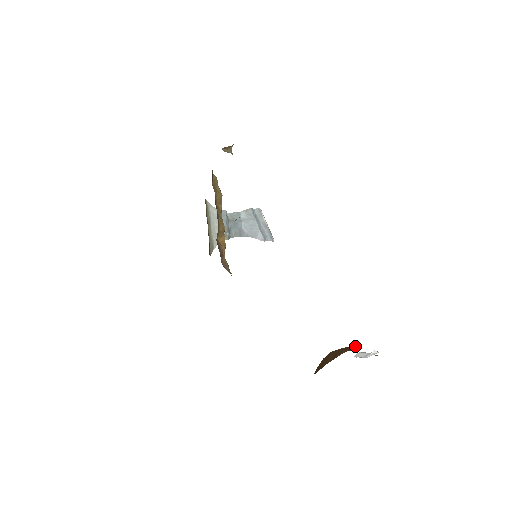
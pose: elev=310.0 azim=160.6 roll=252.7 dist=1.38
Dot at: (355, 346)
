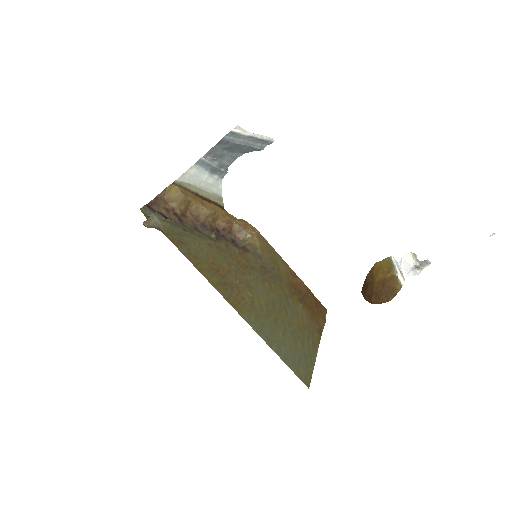
Dot at: (382, 300)
